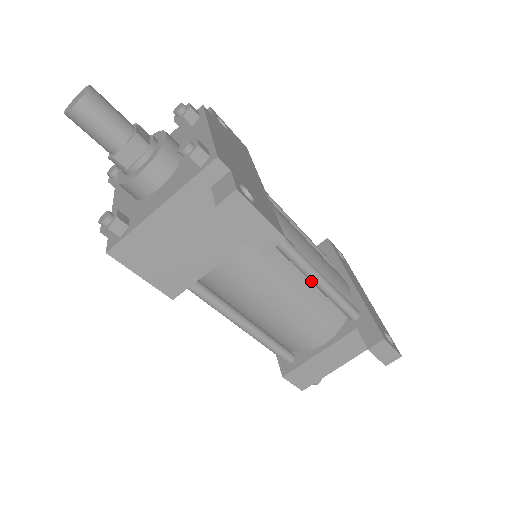
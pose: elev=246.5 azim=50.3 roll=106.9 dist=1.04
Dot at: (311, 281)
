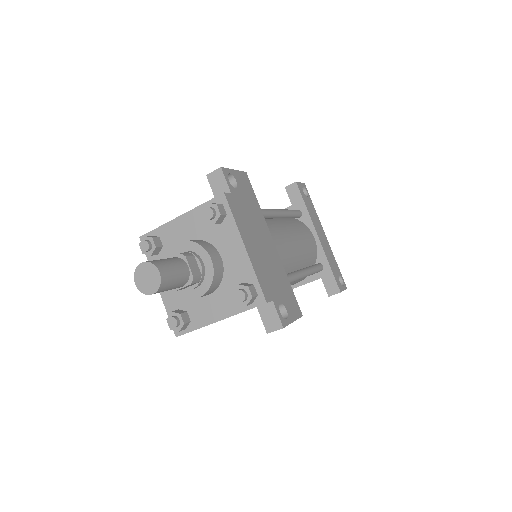
Dot at: occluded
